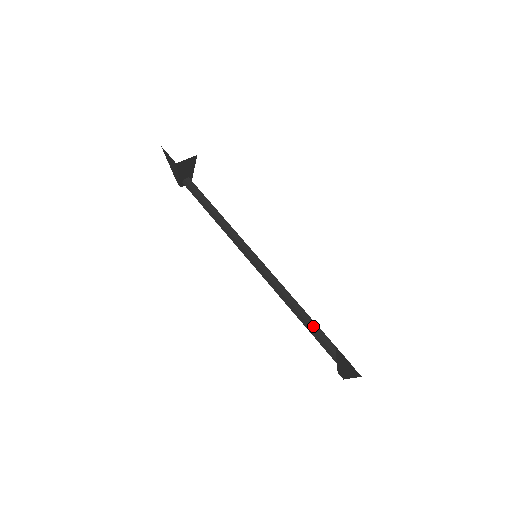
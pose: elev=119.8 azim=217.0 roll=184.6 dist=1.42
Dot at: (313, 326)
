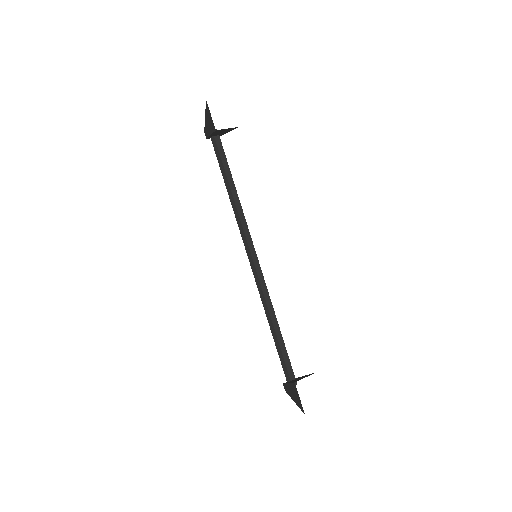
Dot at: (280, 341)
